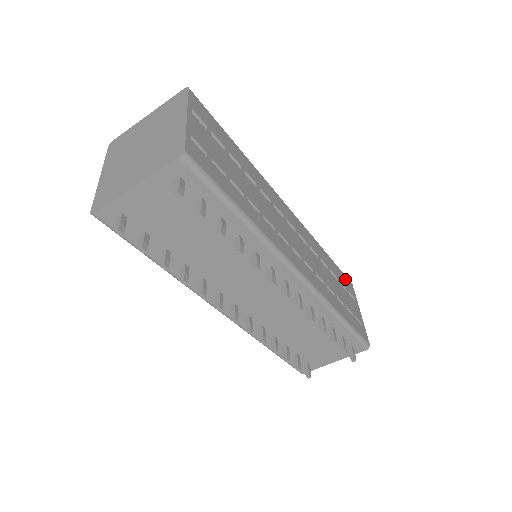
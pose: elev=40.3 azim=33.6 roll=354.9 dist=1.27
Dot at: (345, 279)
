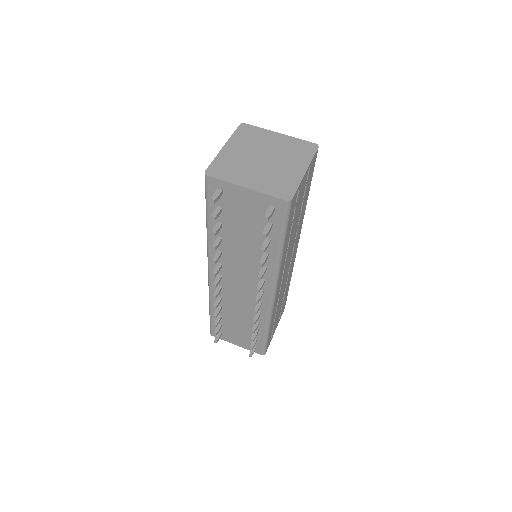
Dot at: occluded
